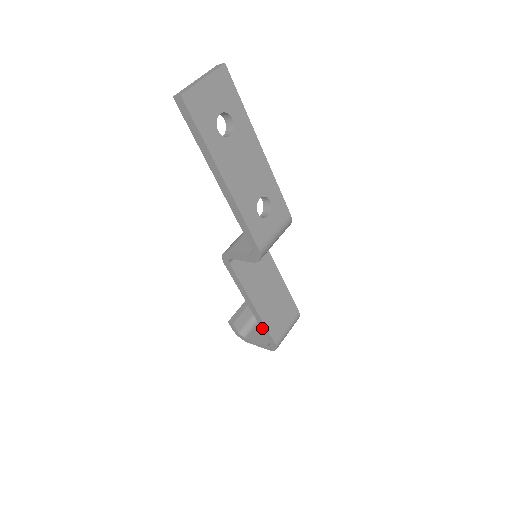
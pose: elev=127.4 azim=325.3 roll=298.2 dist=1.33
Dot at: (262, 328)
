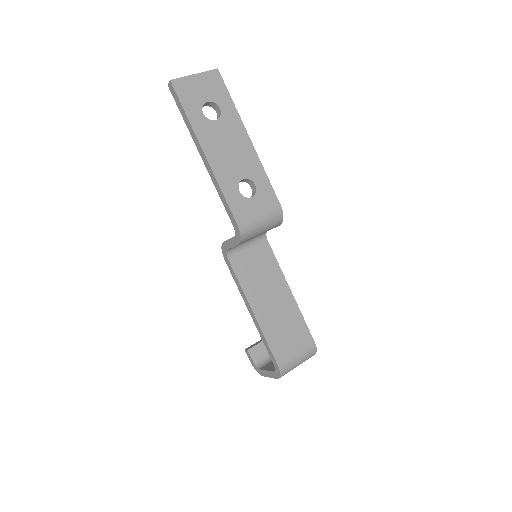
Dot at: (264, 343)
